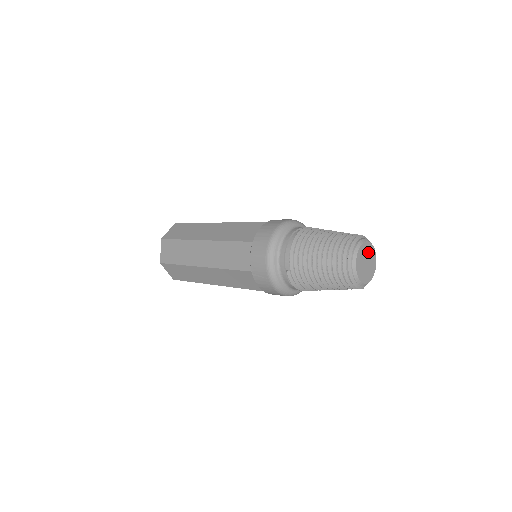
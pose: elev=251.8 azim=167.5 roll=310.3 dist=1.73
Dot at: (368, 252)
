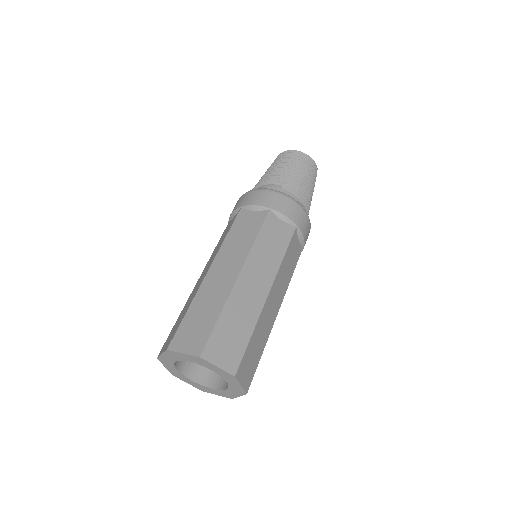
Dot at: occluded
